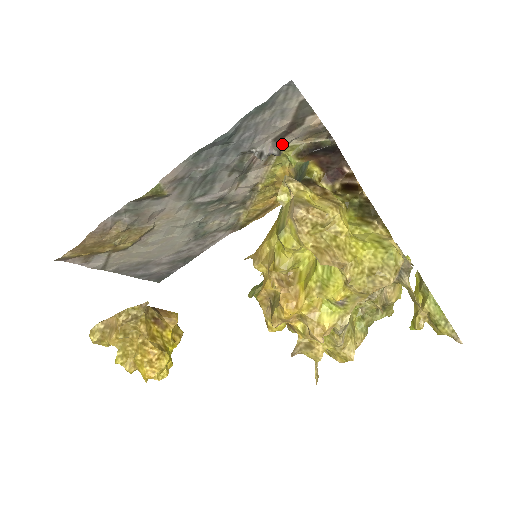
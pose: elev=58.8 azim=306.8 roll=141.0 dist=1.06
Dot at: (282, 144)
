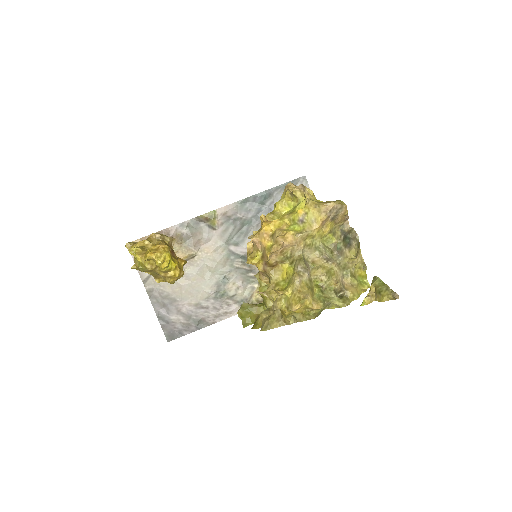
Dot at: occluded
